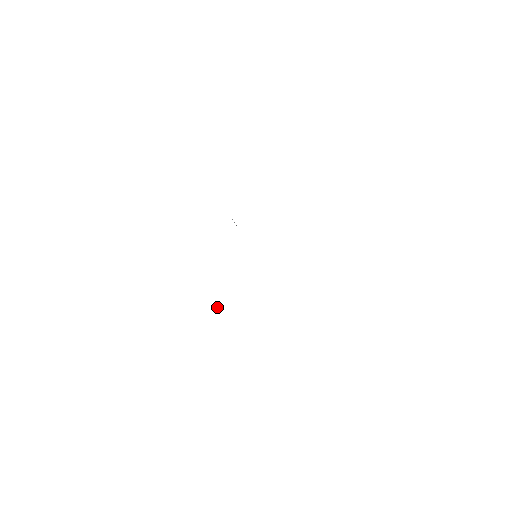
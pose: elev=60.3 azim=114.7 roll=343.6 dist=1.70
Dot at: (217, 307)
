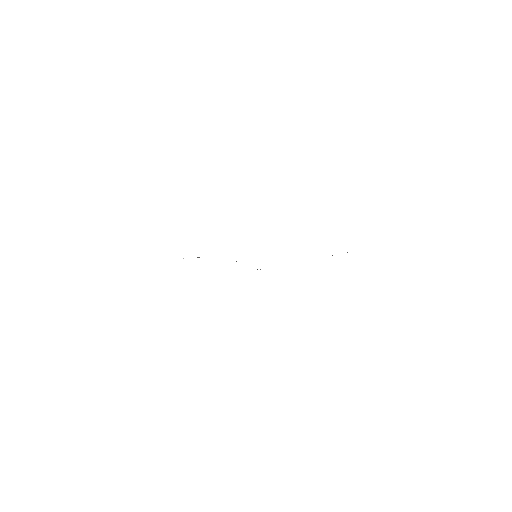
Dot at: occluded
